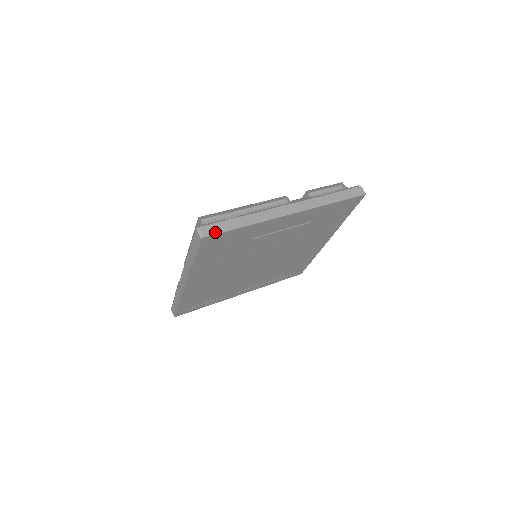
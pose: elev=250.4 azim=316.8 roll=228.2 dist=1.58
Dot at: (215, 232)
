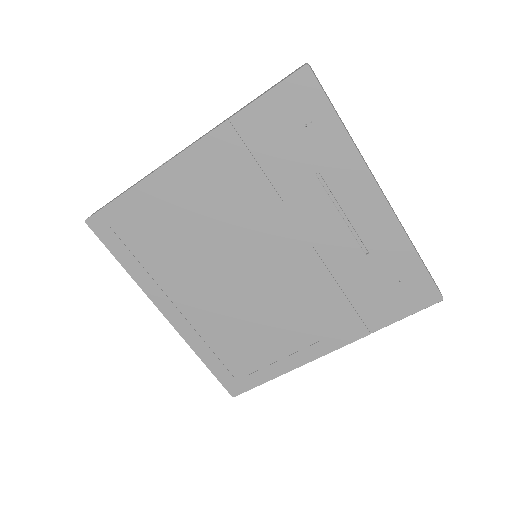
Dot at: (320, 84)
